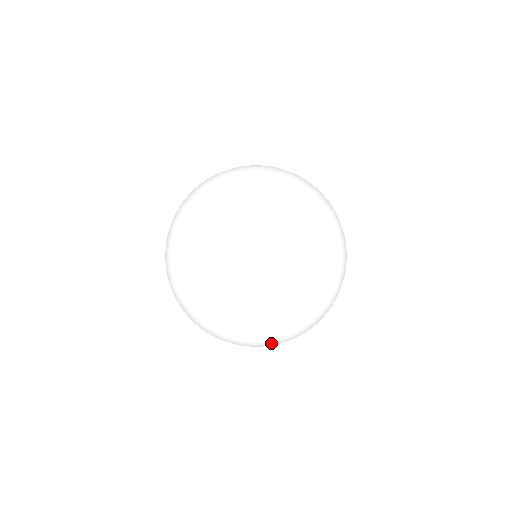
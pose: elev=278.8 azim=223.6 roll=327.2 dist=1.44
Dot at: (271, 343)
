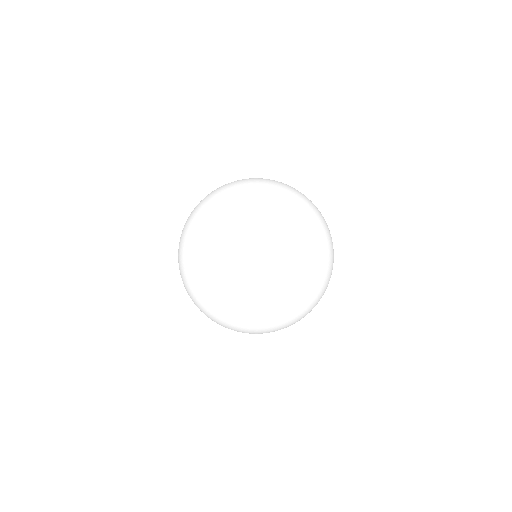
Dot at: (200, 276)
